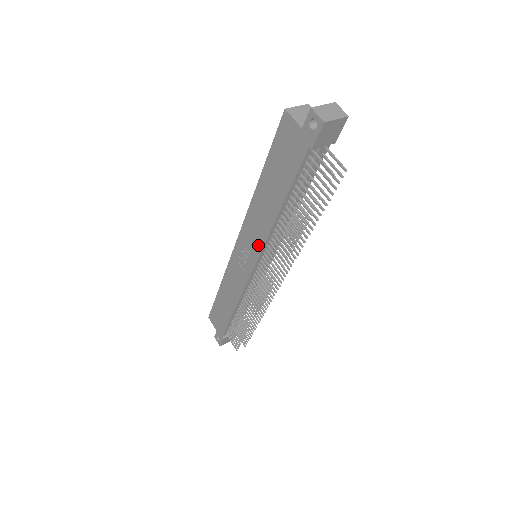
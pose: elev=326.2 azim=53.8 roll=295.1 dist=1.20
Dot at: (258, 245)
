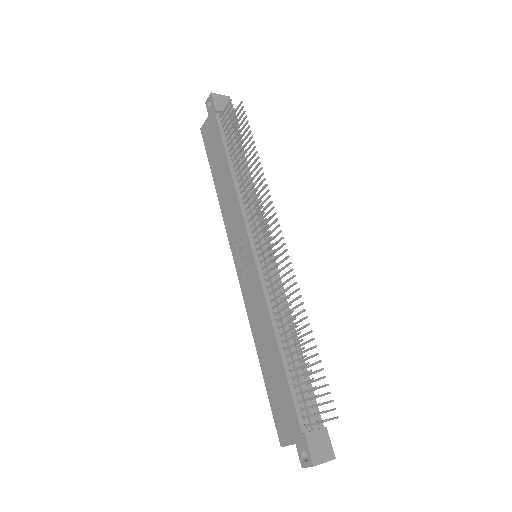
Dot at: (240, 222)
